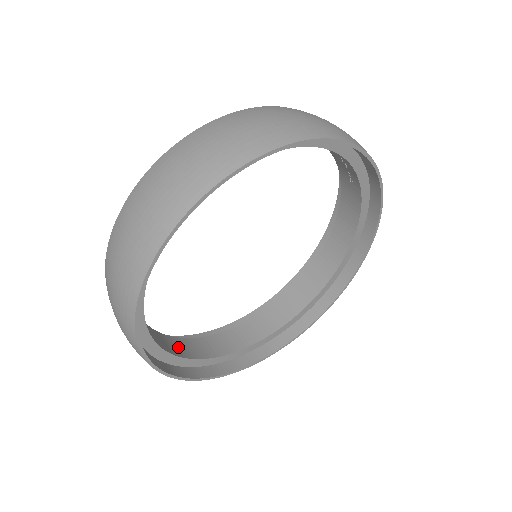
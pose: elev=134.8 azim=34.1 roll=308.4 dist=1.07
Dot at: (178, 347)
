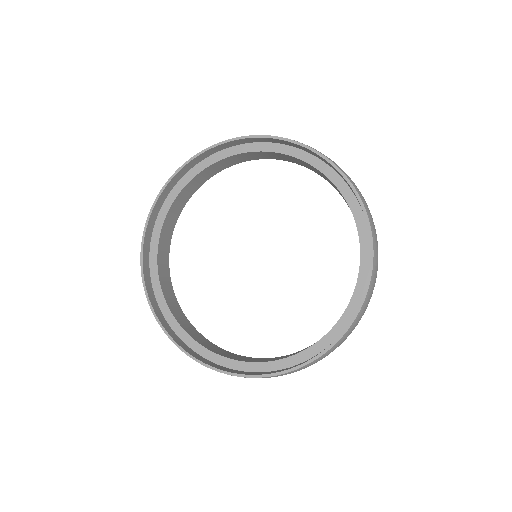
Dot at: (164, 274)
